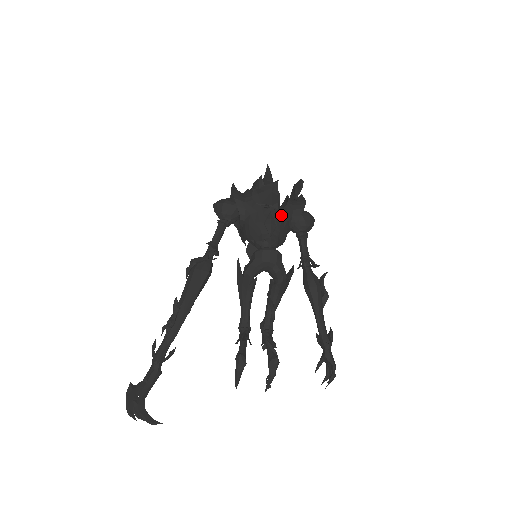
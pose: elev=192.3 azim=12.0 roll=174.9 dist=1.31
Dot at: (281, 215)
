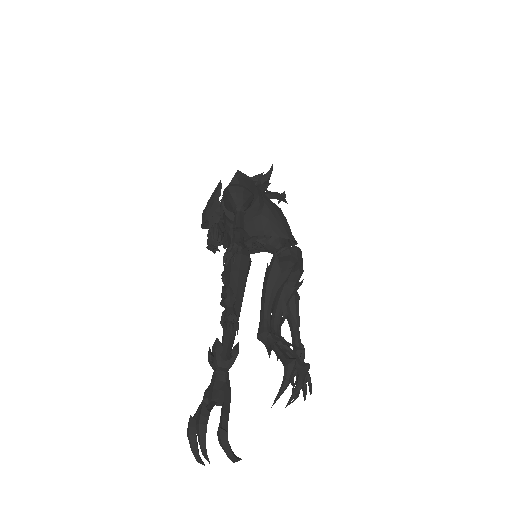
Dot at: occluded
